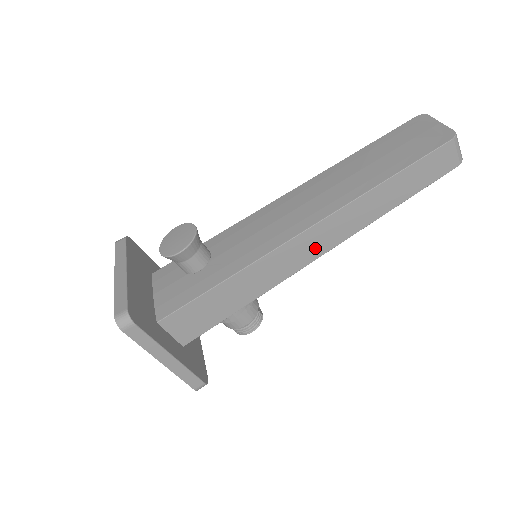
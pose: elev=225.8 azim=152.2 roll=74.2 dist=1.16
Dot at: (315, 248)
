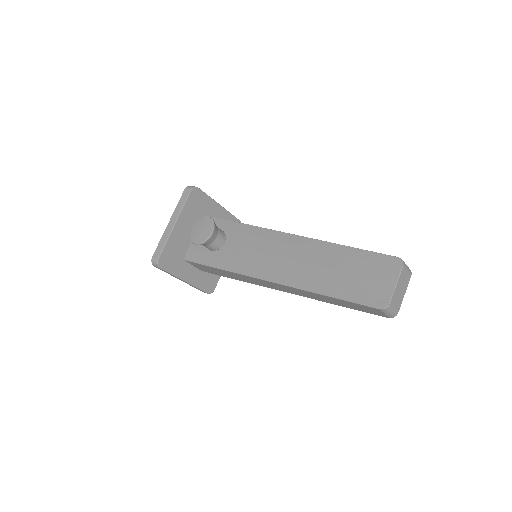
Dot at: (278, 288)
